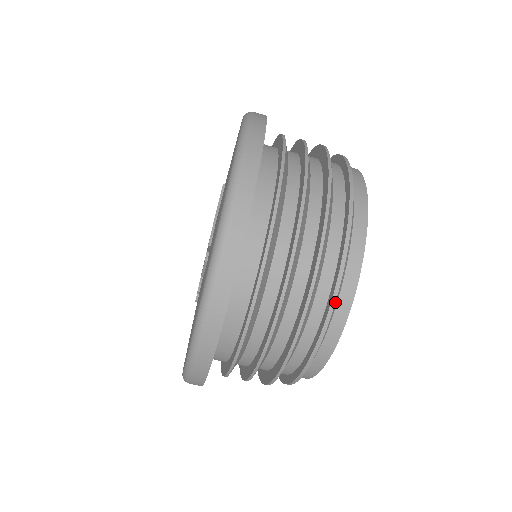
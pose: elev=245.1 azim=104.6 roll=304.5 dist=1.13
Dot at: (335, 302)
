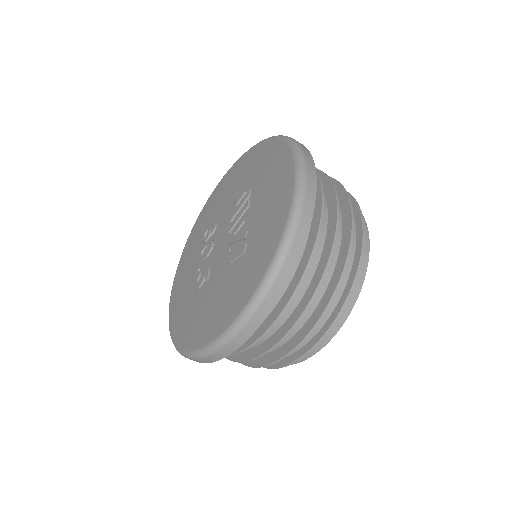
Dot at: occluded
